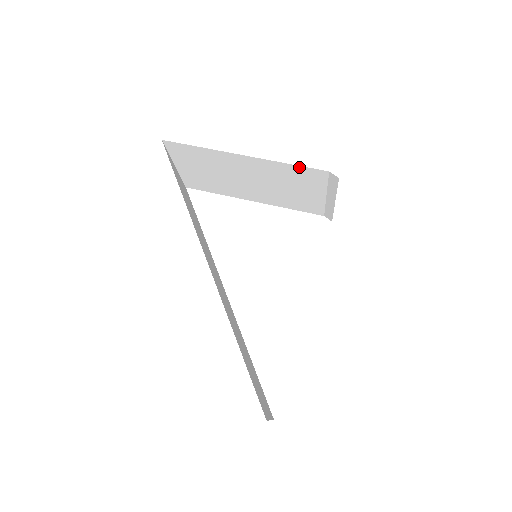
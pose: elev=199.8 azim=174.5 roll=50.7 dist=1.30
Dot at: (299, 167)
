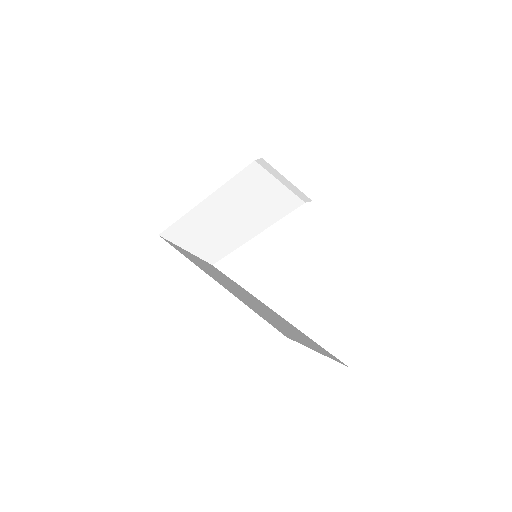
Dot at: (238, 176)
